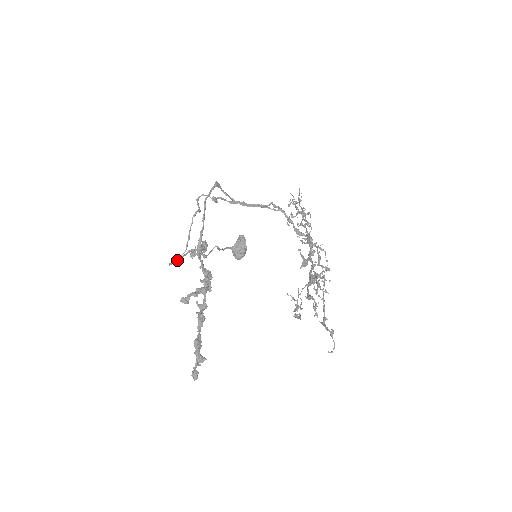
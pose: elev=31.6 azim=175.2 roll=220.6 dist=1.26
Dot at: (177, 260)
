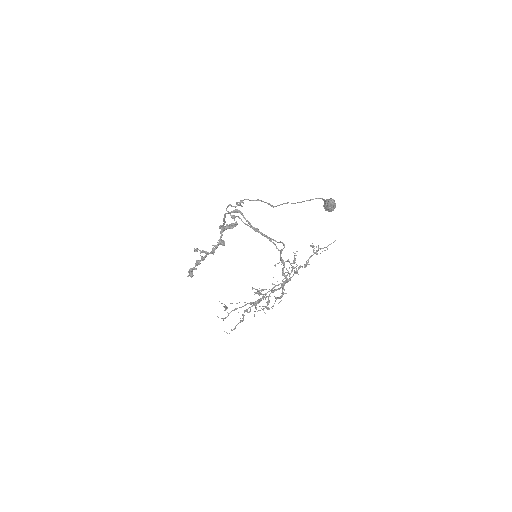
Dot at: occluded
